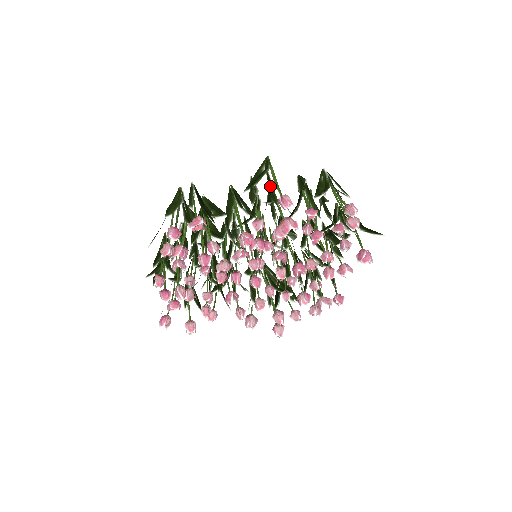
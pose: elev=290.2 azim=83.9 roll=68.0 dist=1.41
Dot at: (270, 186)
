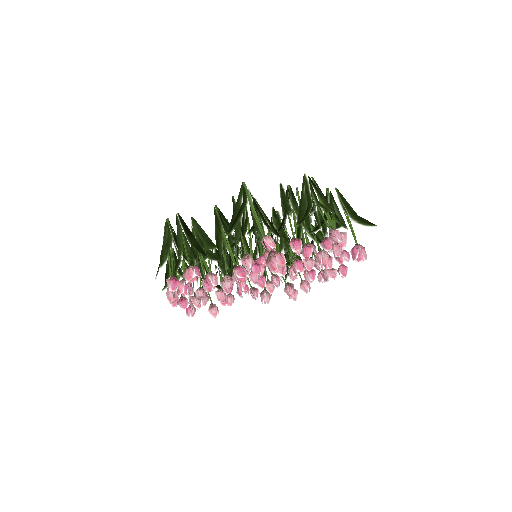
Dot at: (252, 216)
